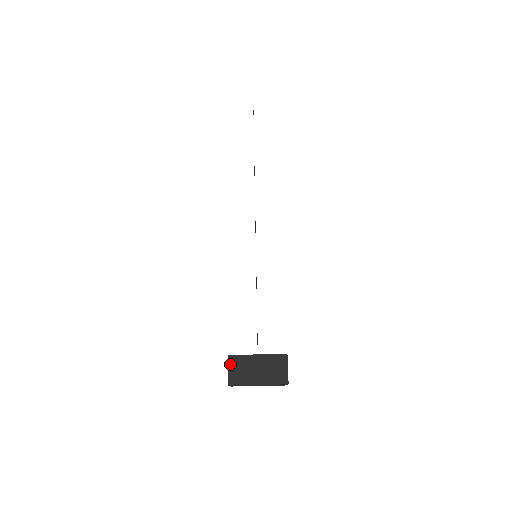
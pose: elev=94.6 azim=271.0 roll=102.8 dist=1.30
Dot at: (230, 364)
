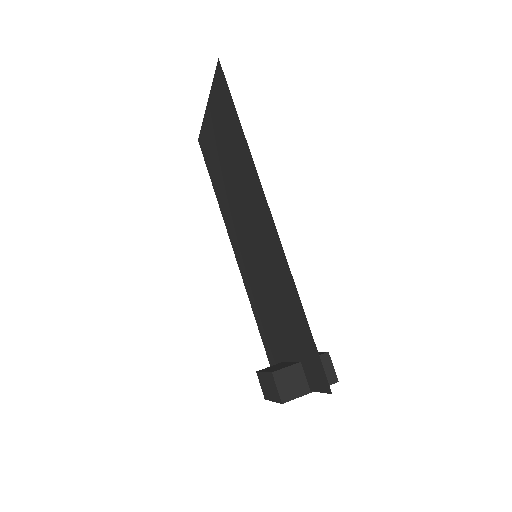
Dot at: (277, 381)
